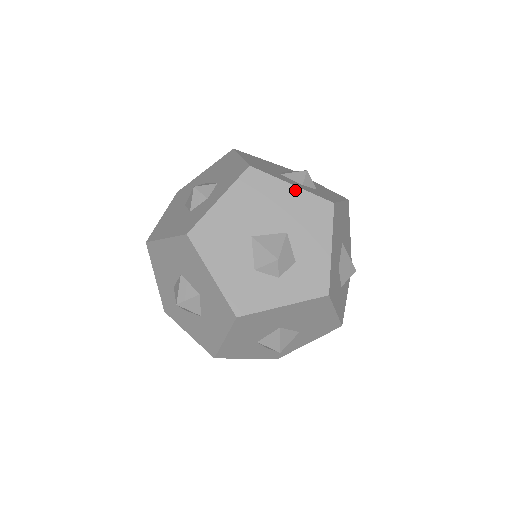
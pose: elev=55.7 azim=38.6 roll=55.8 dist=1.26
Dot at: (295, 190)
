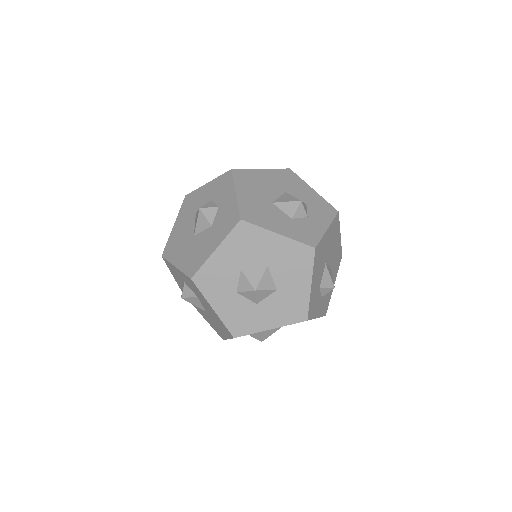
Dot at: (340, 239)
